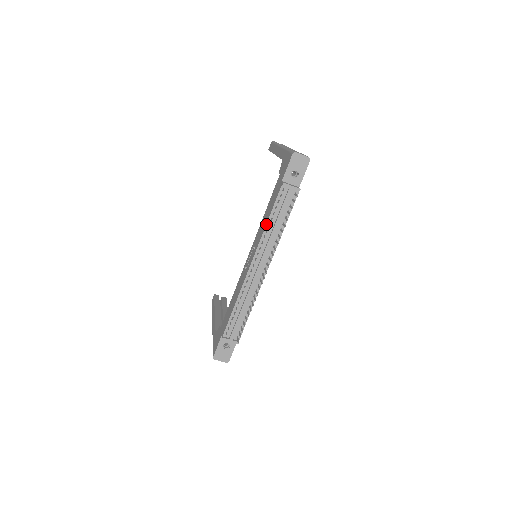
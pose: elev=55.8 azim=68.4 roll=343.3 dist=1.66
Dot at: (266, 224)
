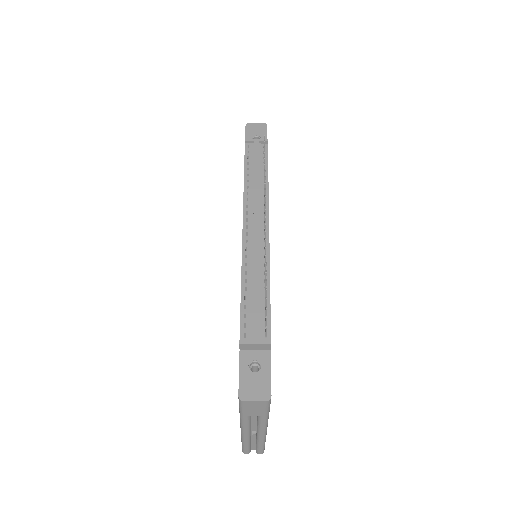
Dot at: occluded
